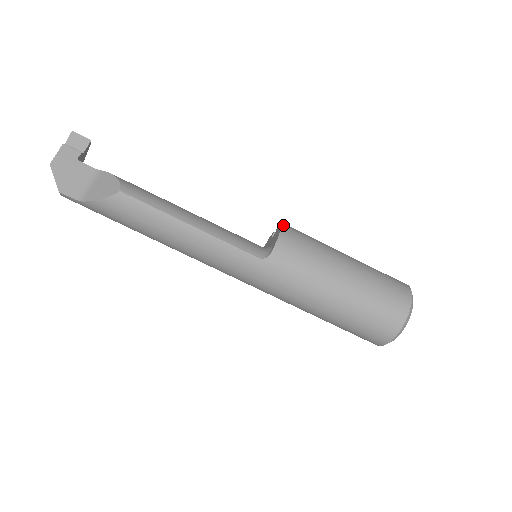
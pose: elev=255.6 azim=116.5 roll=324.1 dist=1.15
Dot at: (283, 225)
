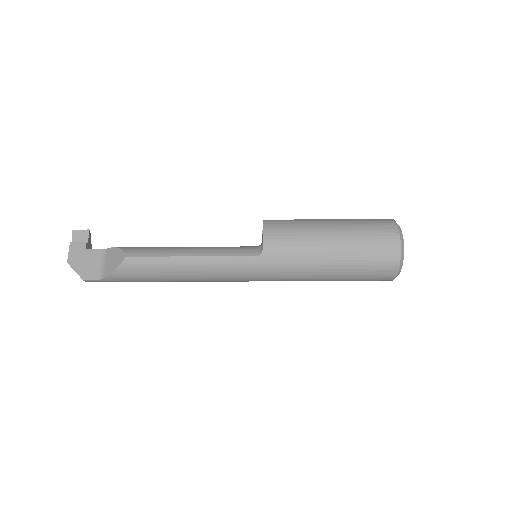
Dot at: (264, 221)
